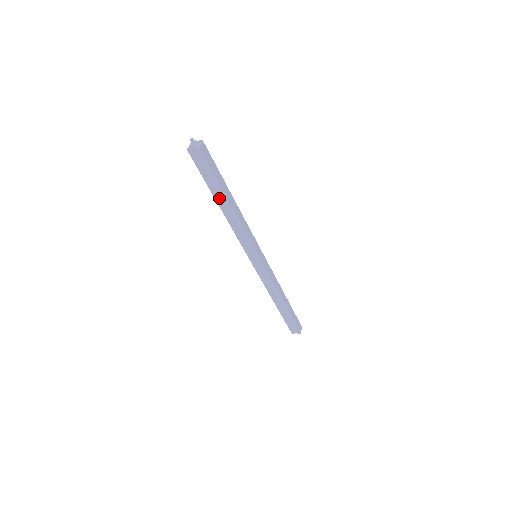
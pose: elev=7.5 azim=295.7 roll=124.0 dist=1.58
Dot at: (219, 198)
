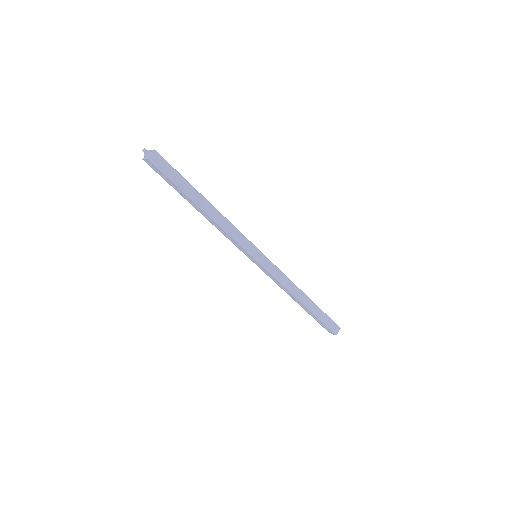
Dot at: occluded
